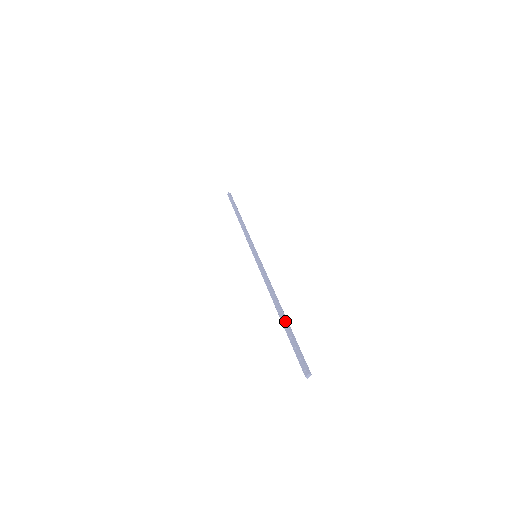
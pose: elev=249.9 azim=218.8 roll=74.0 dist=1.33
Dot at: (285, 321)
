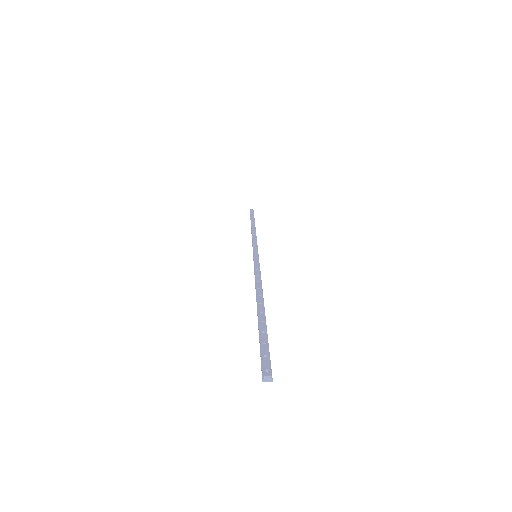
Dot at: occluded
